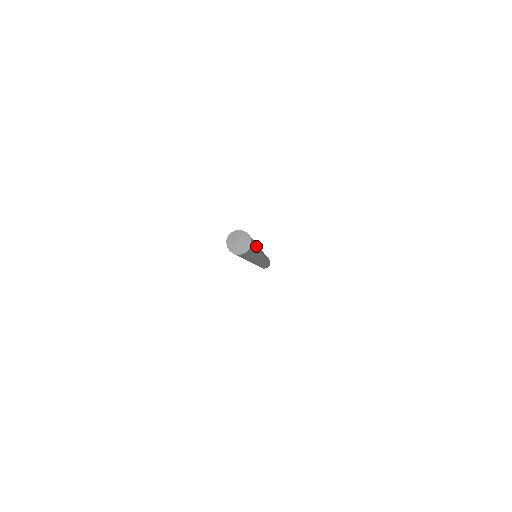
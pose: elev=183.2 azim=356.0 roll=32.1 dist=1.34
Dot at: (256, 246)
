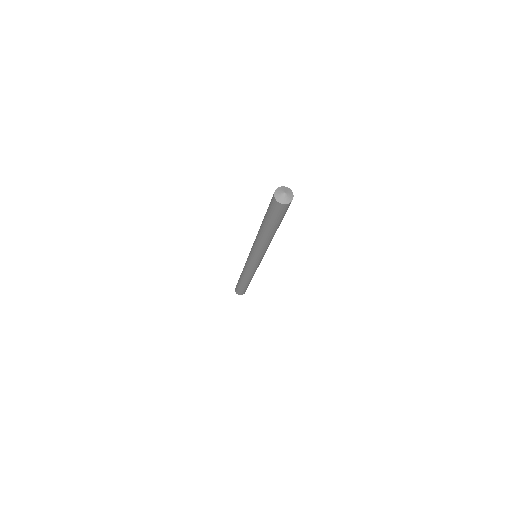
Dot at: occluded
